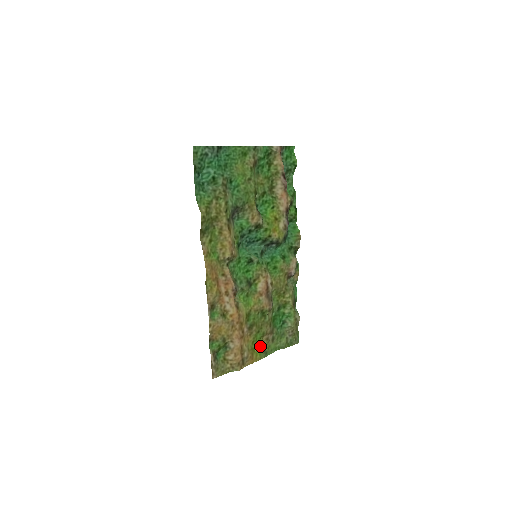
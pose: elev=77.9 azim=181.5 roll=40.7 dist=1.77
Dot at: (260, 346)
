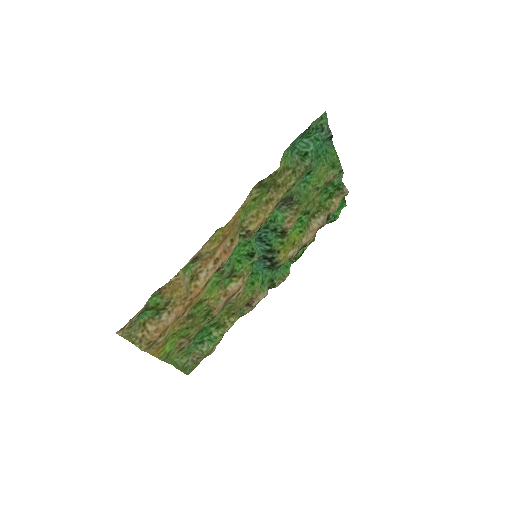
Dot at: (172, 344)
